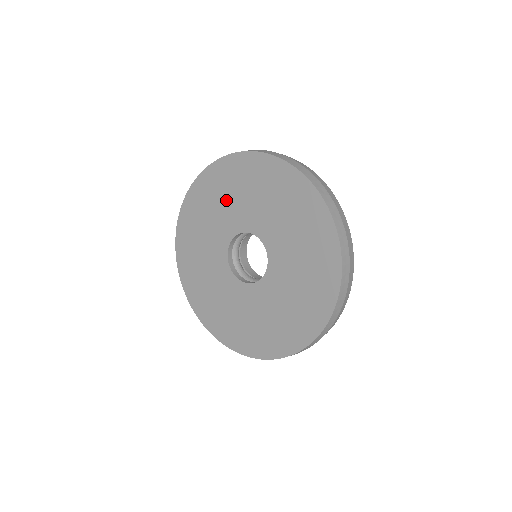
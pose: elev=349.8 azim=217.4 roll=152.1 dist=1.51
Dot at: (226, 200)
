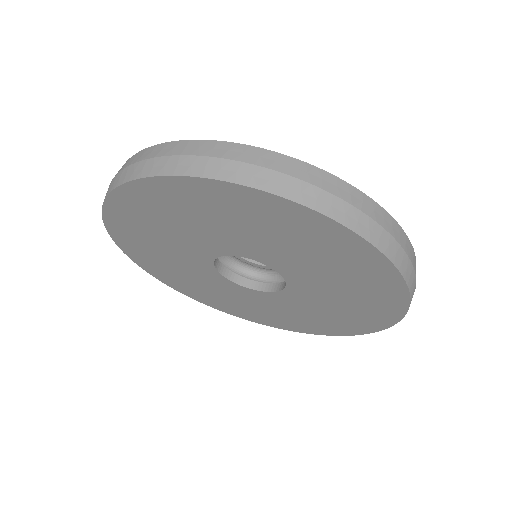
Dot at: (236, 227)
